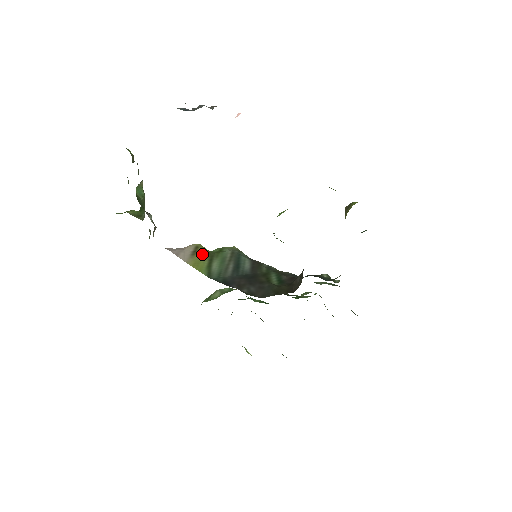
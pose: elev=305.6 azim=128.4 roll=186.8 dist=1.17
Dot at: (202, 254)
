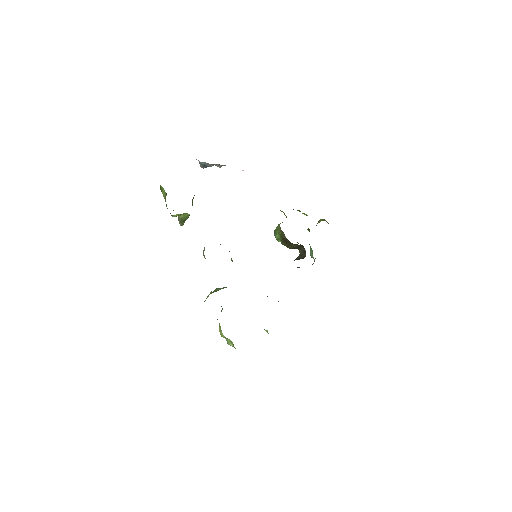
Dot at: occluded
